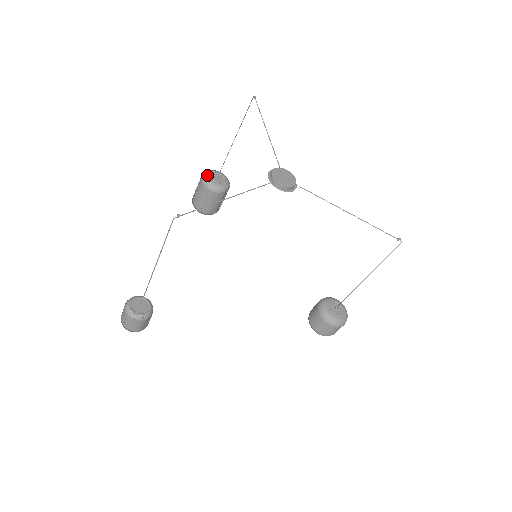
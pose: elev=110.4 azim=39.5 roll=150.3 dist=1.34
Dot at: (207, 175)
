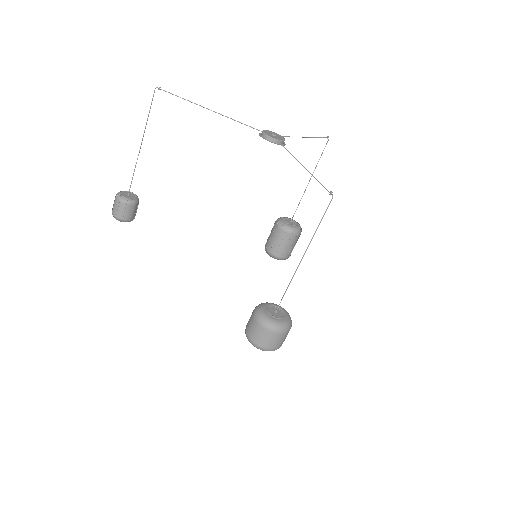
Dot at: (284, 217)
